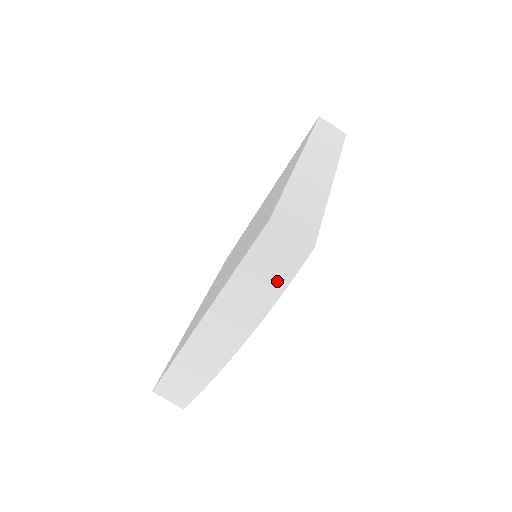
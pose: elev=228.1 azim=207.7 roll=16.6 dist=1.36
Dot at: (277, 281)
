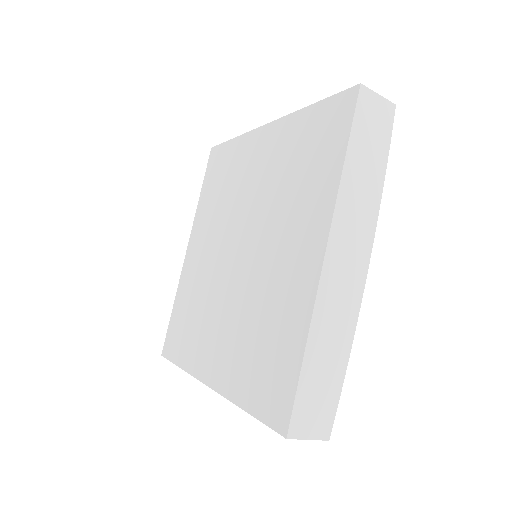
Dot at: (379, 155)
